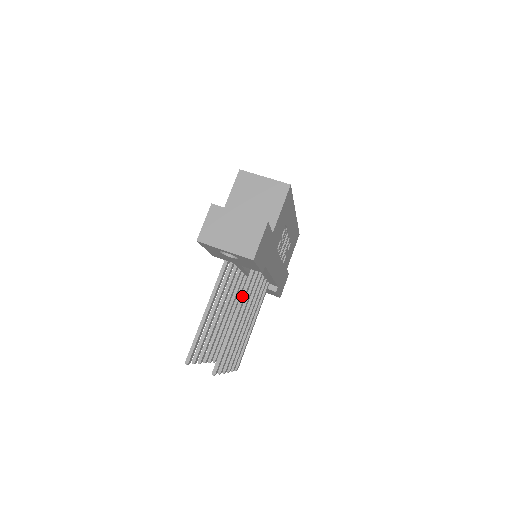
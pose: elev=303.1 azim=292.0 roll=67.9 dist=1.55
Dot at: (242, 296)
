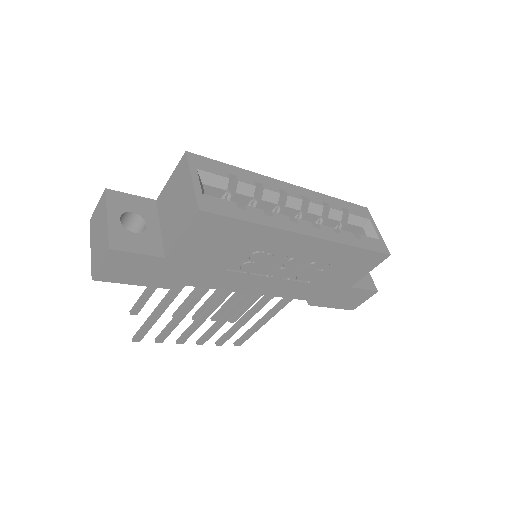
Dot at: (167, 295)
